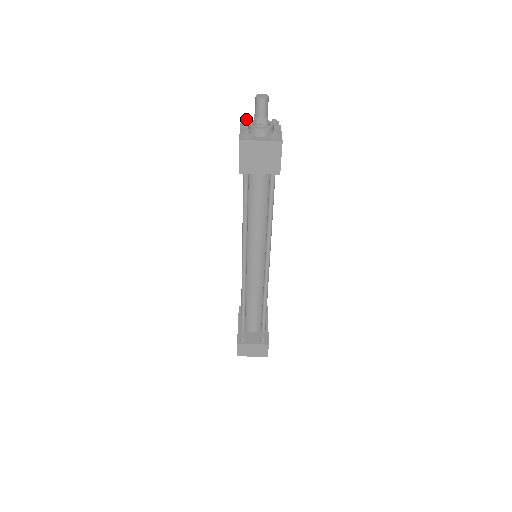
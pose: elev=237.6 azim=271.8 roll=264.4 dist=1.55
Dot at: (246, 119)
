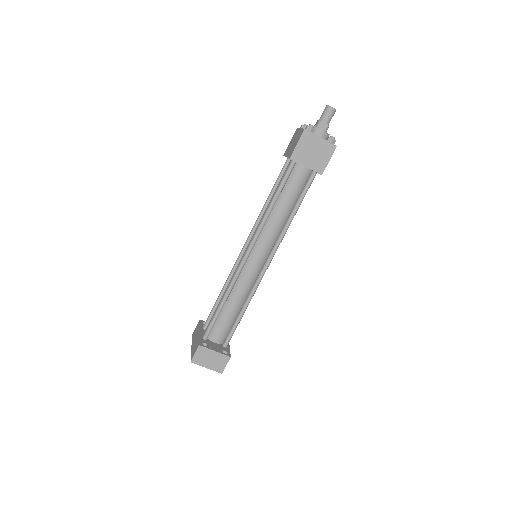
Dot at: occluded
